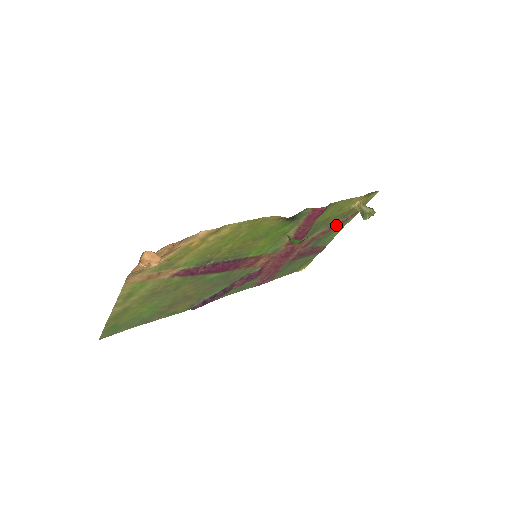
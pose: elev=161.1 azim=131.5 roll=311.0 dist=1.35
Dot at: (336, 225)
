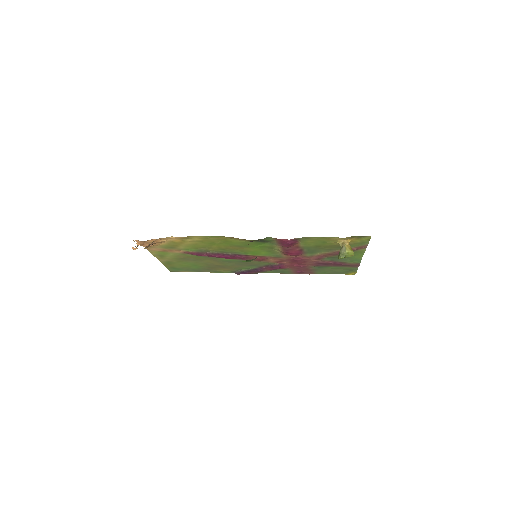
Dot at: occluded
